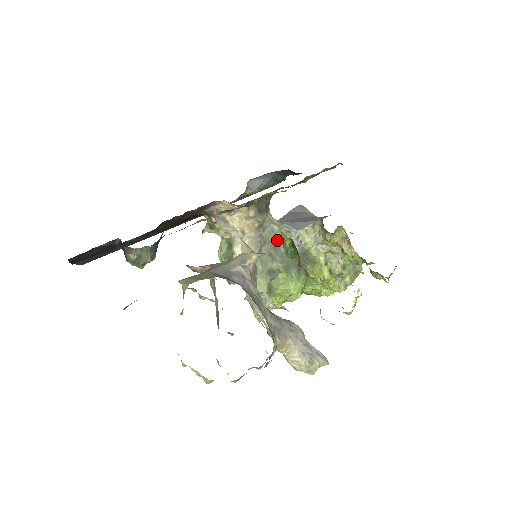
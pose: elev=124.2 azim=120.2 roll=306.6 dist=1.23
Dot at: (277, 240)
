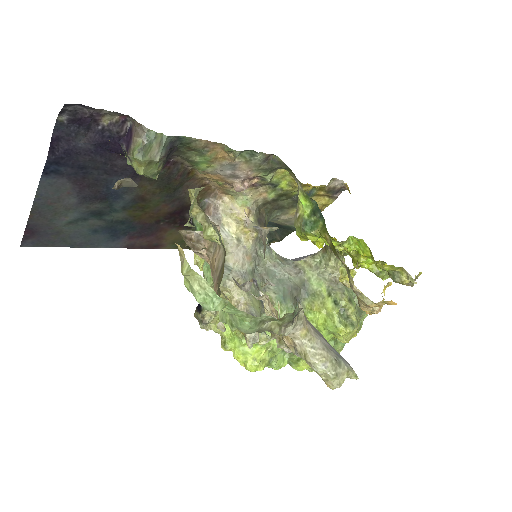
Dot at: (273, 264)
